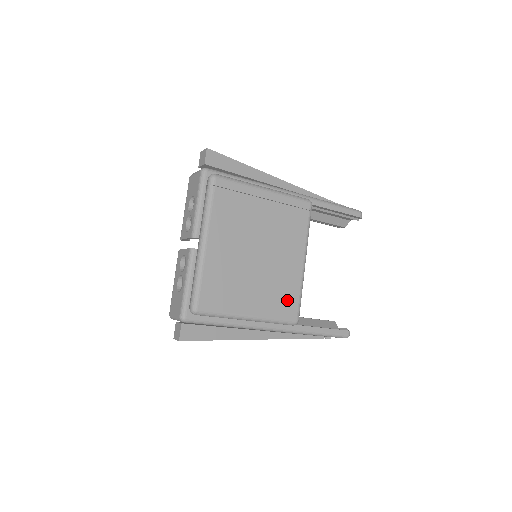
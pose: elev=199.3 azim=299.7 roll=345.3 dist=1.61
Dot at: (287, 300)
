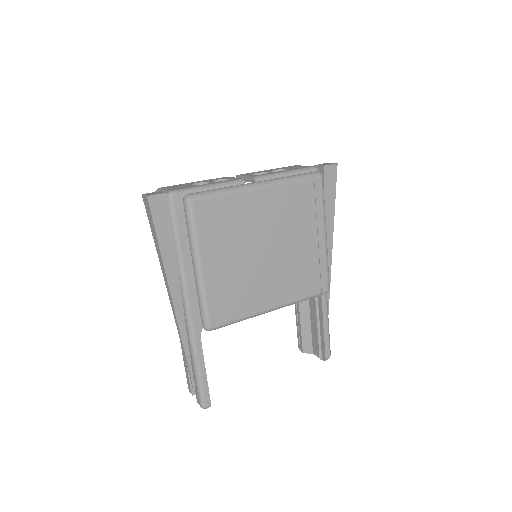
Dot at: (230, 305)
